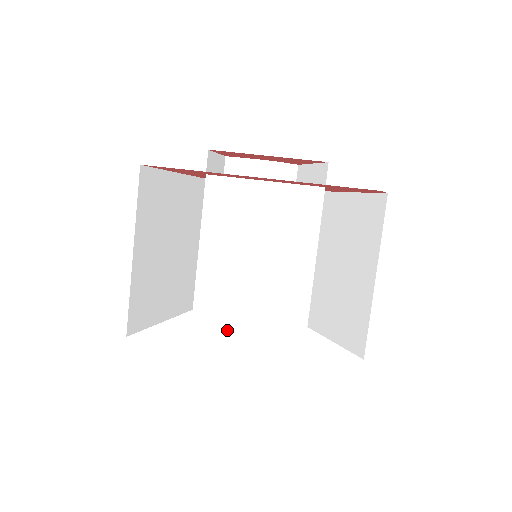
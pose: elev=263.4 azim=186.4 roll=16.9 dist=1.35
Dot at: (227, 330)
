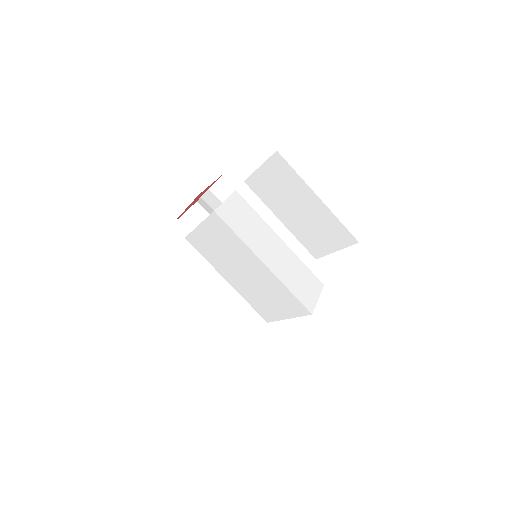
Dot at: (276, 316)
